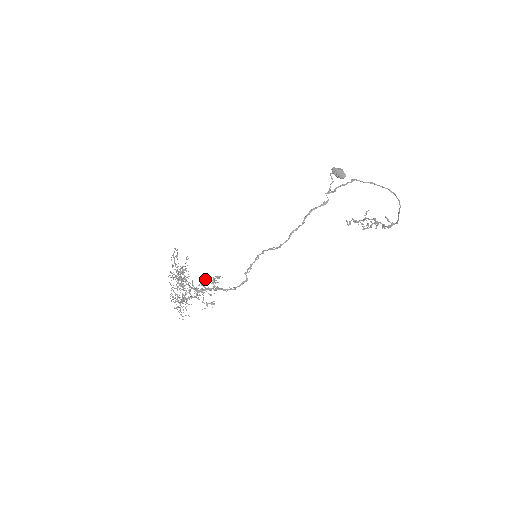
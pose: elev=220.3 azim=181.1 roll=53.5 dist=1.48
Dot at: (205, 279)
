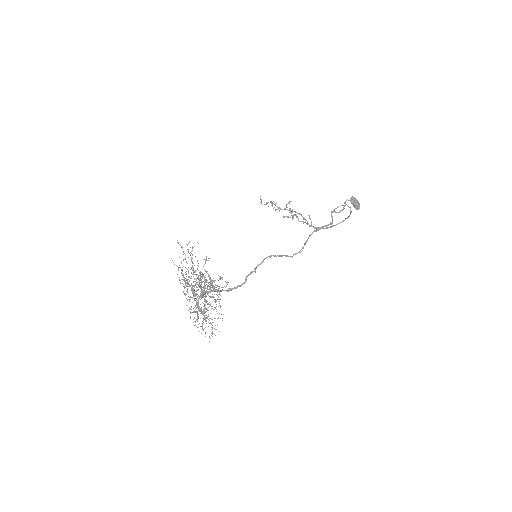
Dot at: occluded
